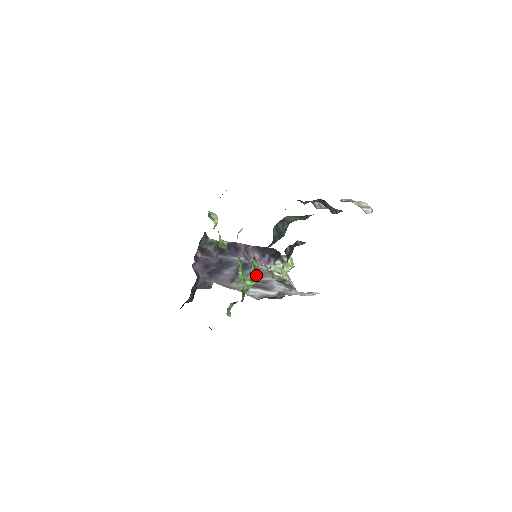
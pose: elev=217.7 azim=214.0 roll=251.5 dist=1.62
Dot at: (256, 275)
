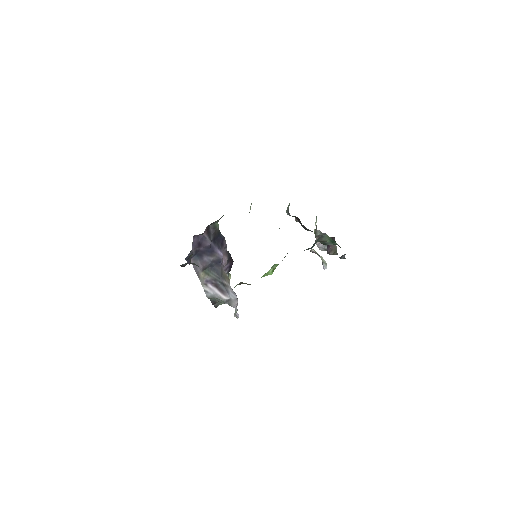
Dot at: (221, 275)
